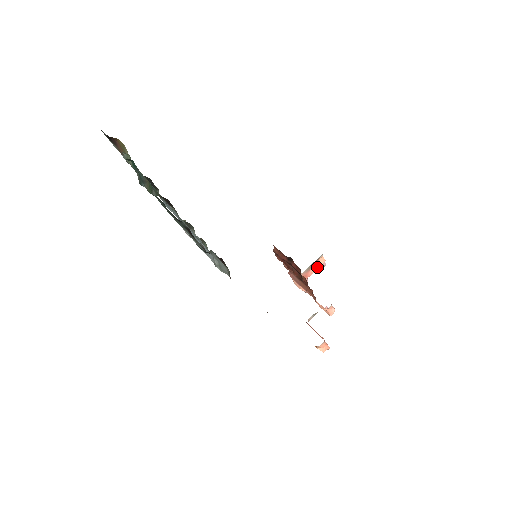
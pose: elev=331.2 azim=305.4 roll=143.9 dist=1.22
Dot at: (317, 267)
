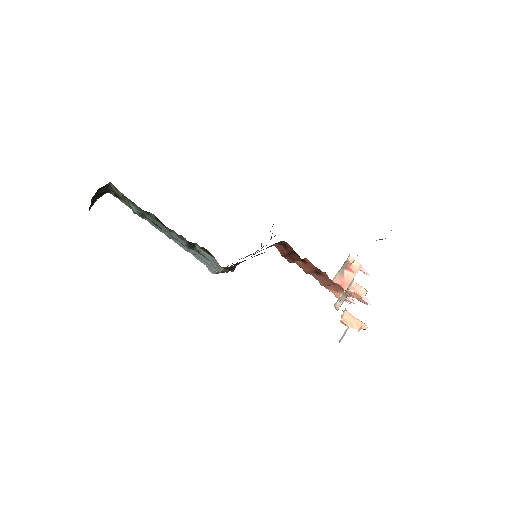
Dot at: (352, 272)
